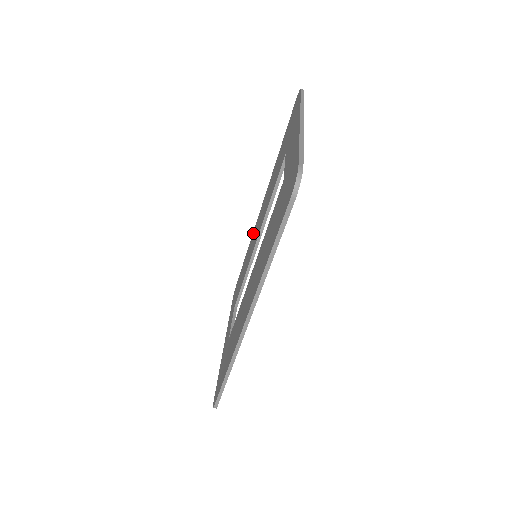
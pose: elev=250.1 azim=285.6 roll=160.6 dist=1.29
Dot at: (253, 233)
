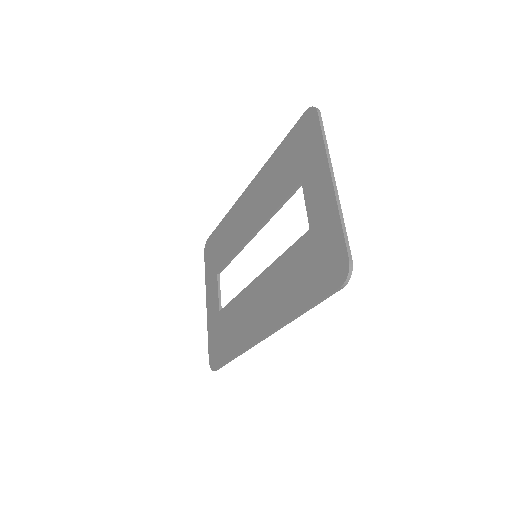
Dot at: (235, 208)
